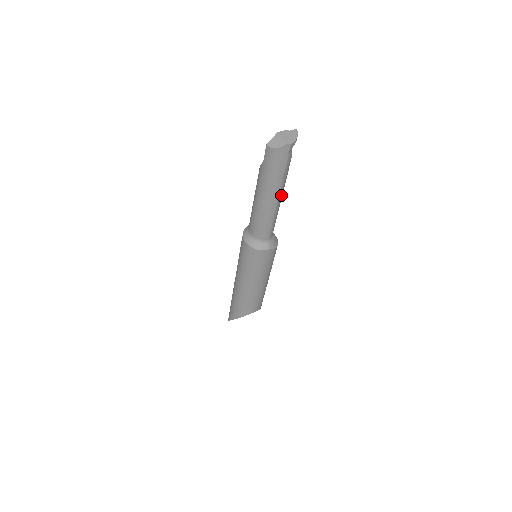
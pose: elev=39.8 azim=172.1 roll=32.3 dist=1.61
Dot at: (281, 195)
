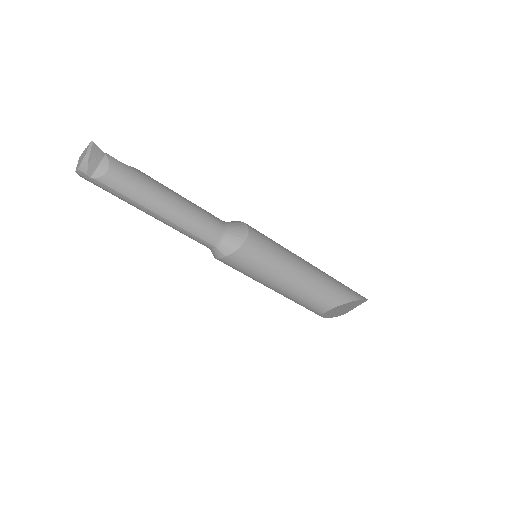
Dot at: (156, 206)
